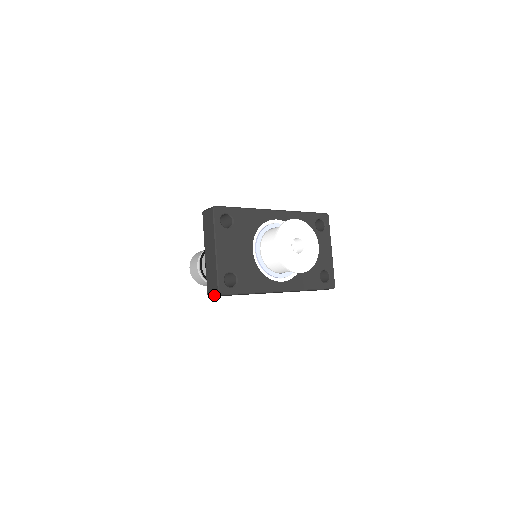
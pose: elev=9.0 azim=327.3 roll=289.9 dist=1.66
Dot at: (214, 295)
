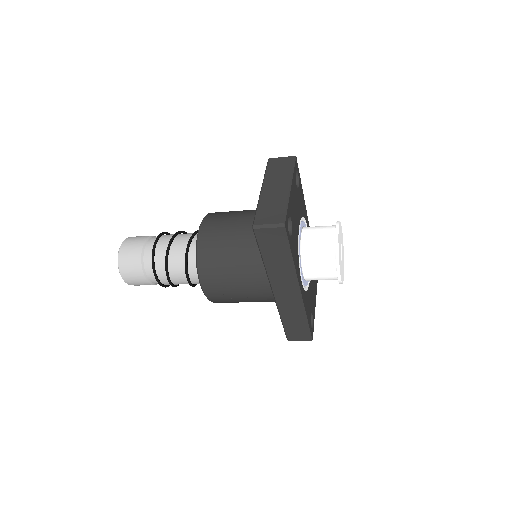
Dot at: (270, 226)
